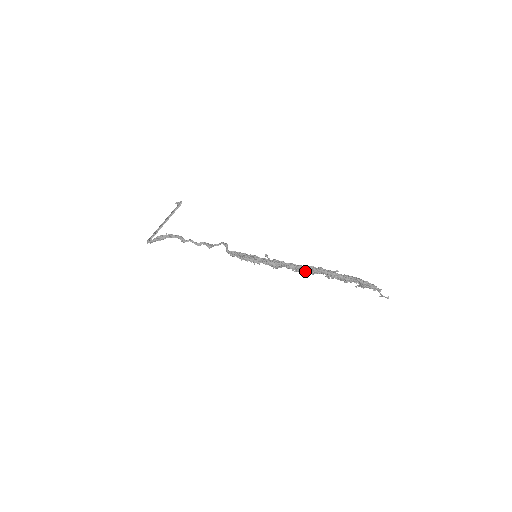
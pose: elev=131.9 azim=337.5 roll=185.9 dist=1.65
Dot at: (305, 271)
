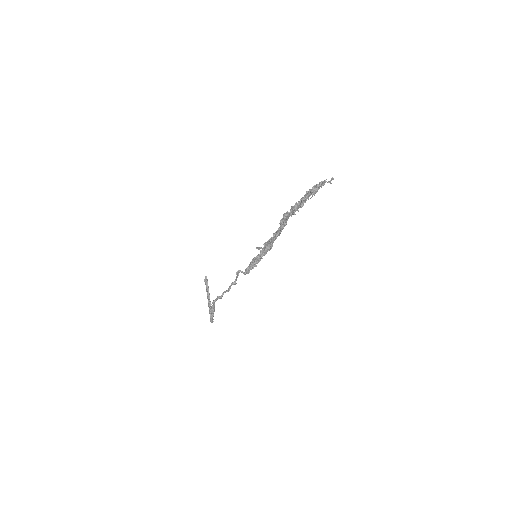
Dot at: (281, 229)
